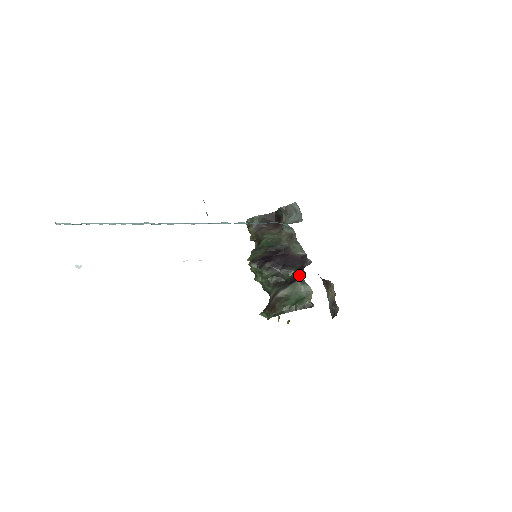
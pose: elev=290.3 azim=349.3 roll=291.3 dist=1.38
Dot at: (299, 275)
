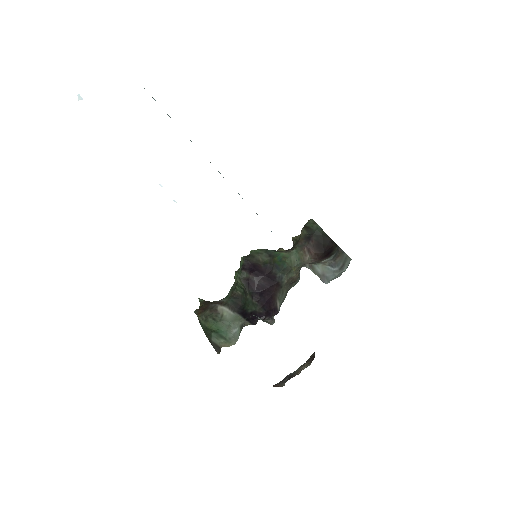
Dot at: (251, 318)
